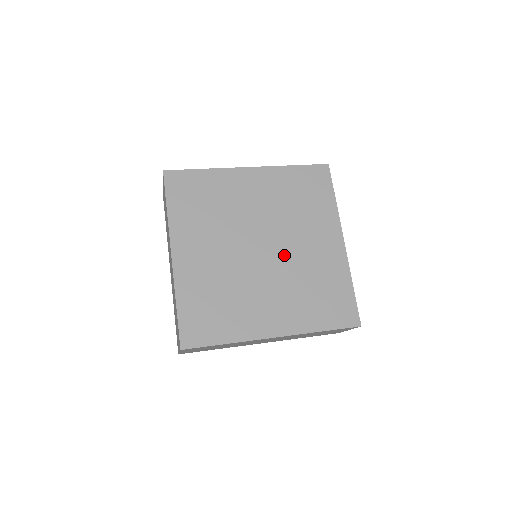
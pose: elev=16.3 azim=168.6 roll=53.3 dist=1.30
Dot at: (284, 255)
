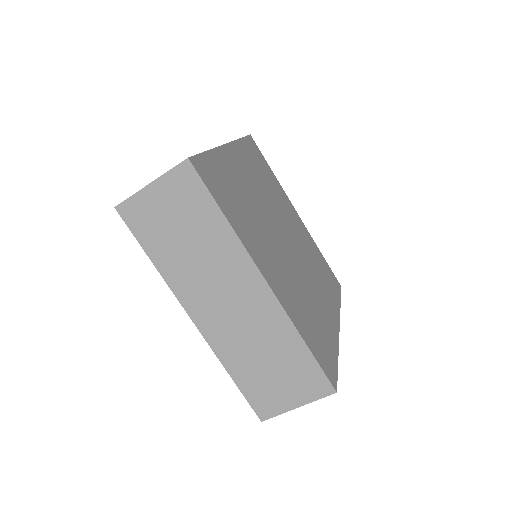
Dot at: (298, 266)
